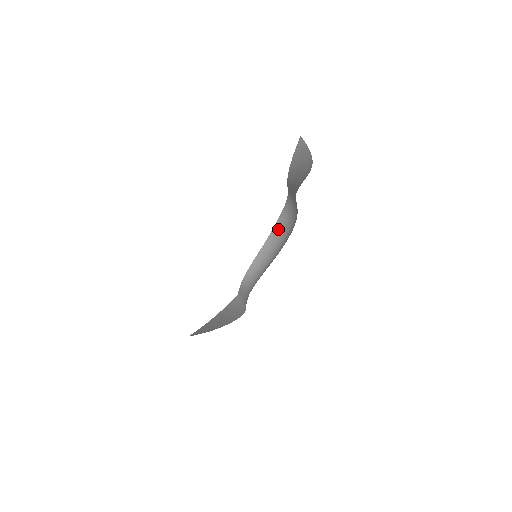
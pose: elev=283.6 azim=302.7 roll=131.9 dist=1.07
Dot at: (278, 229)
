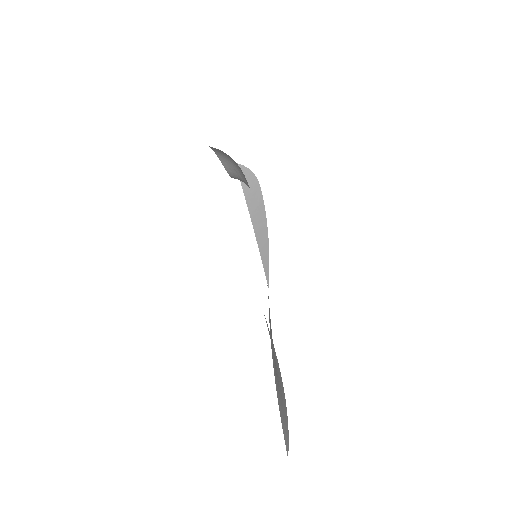
Dot at: (217, 150)
